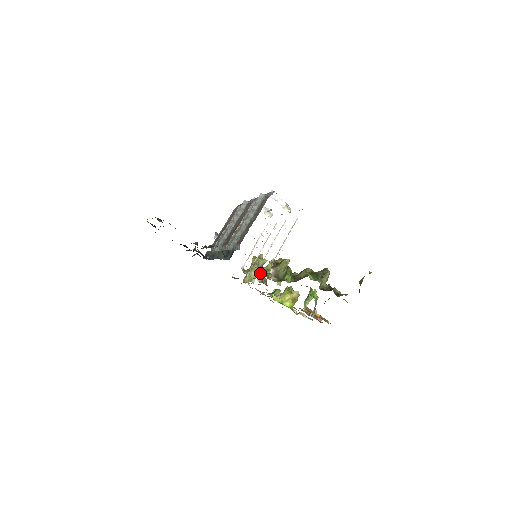
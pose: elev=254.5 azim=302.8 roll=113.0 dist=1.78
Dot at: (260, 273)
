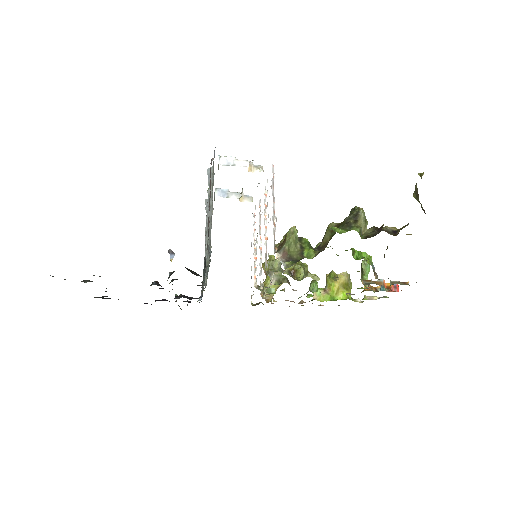
Dot at: (269, 272)
